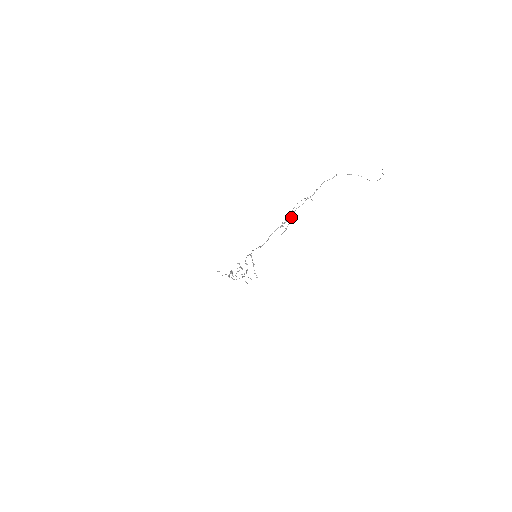
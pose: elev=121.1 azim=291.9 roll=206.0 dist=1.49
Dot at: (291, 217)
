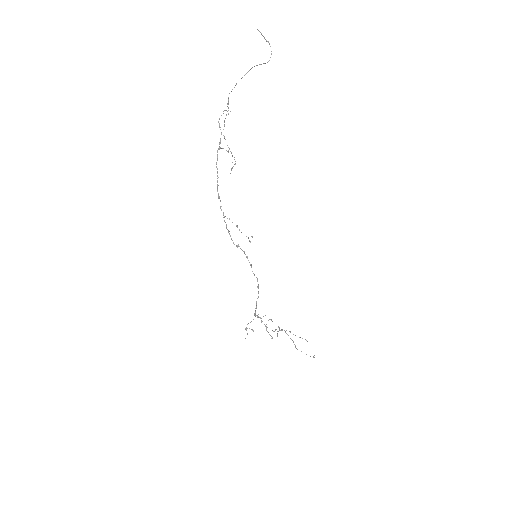
Dot at: (221, 133)
